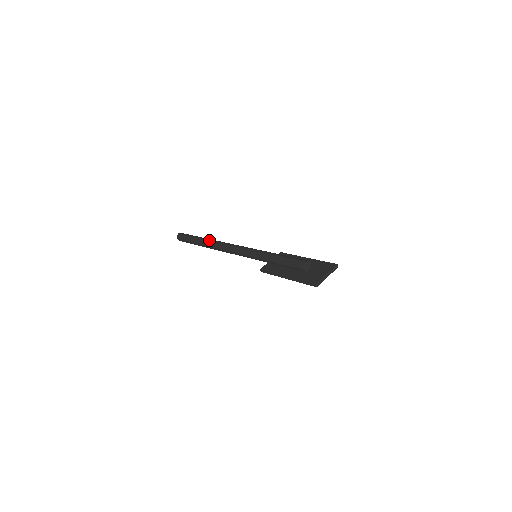
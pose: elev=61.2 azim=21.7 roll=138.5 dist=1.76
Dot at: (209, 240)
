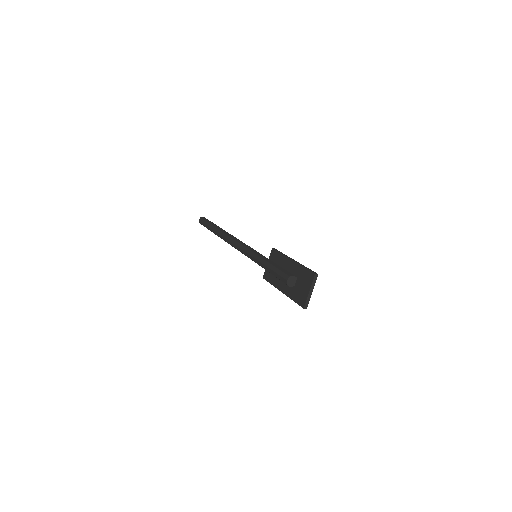
Dot at: (219, 234)
